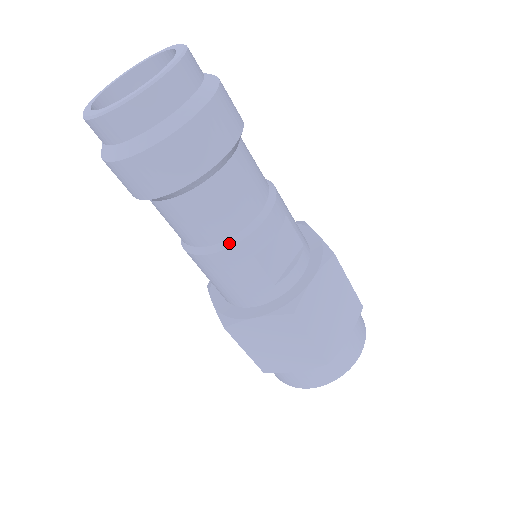
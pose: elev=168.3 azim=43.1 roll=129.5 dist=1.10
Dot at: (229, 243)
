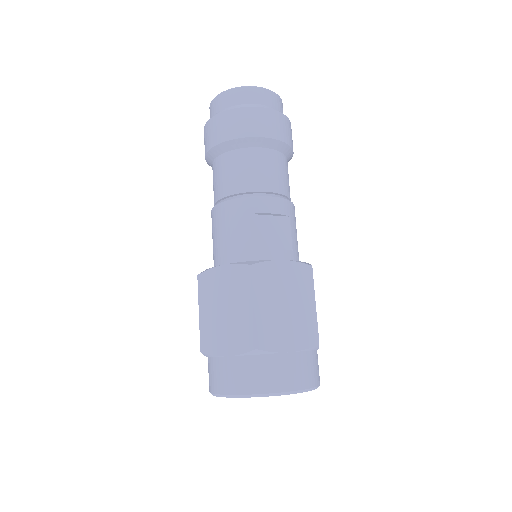
Dot at: (239, 196)
